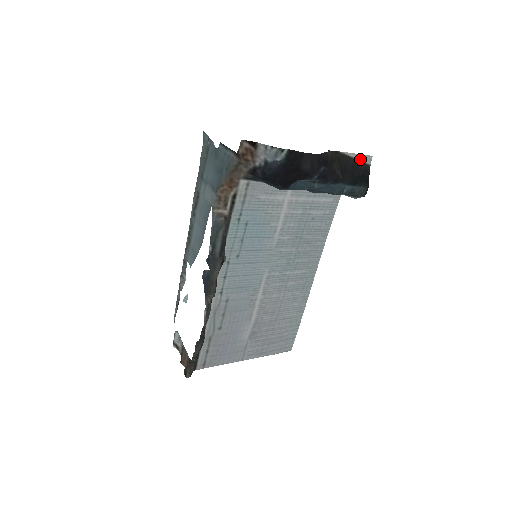
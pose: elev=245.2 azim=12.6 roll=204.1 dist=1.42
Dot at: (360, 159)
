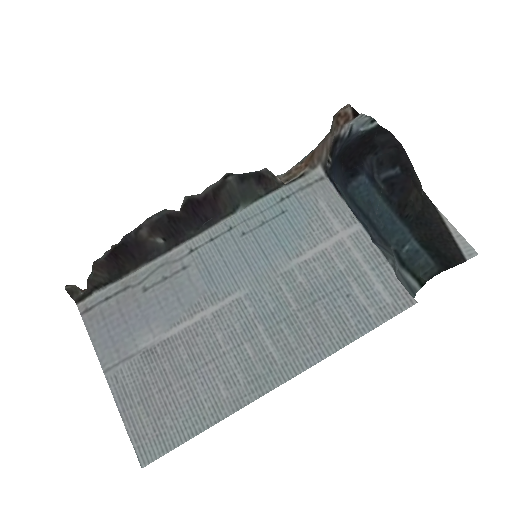
Dot at: (457, 240)
